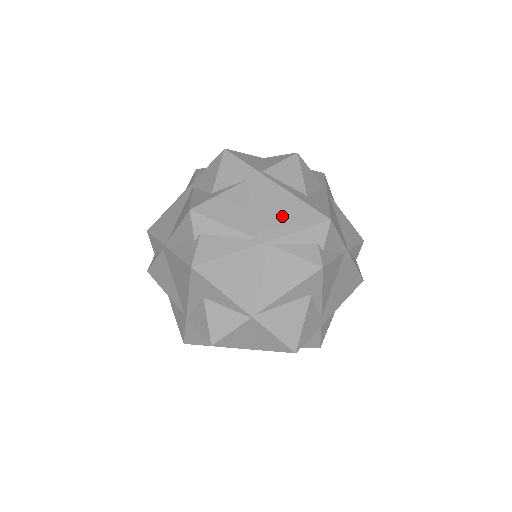
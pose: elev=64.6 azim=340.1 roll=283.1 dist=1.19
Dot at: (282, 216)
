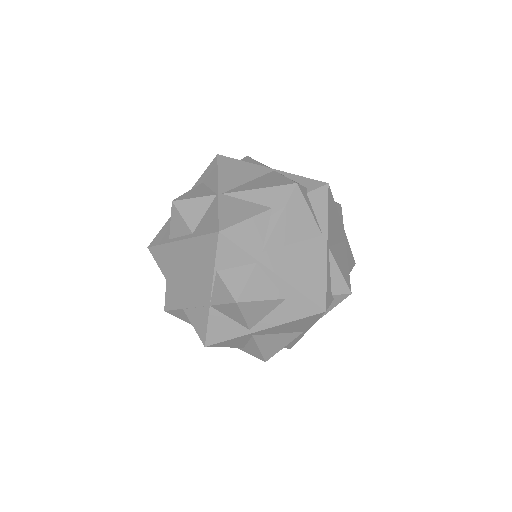
Dot at: occluded
